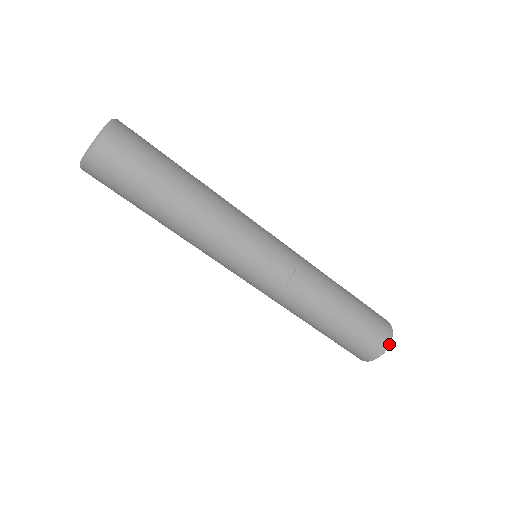
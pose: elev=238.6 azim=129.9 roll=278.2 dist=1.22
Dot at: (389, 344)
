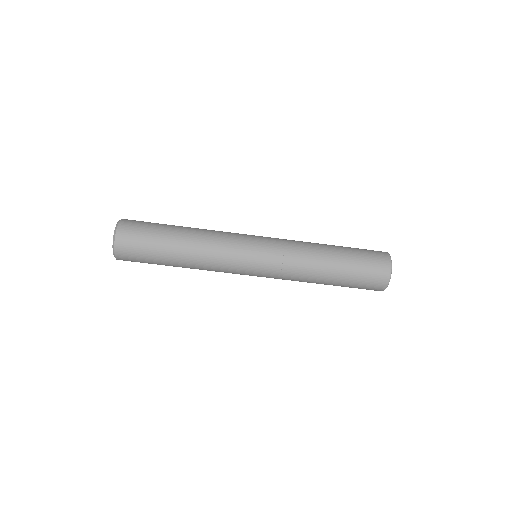
Dot at: (391, 267)
